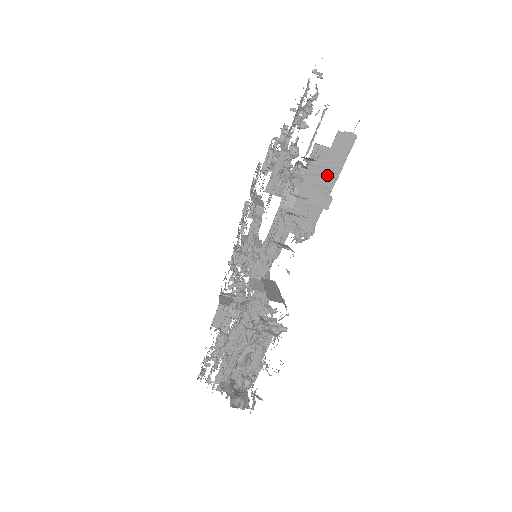
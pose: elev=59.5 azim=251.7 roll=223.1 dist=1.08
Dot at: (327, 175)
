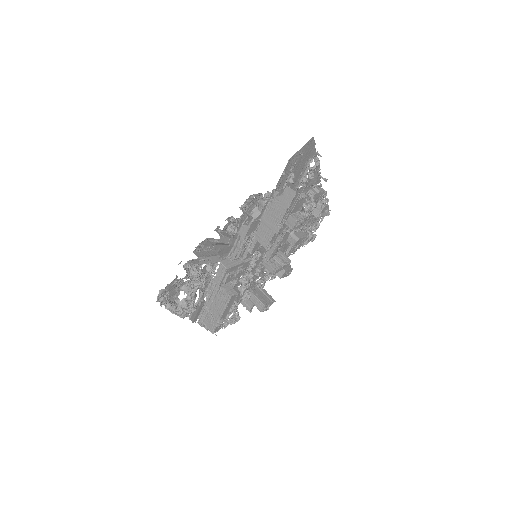
Dot at: (279, 211)
